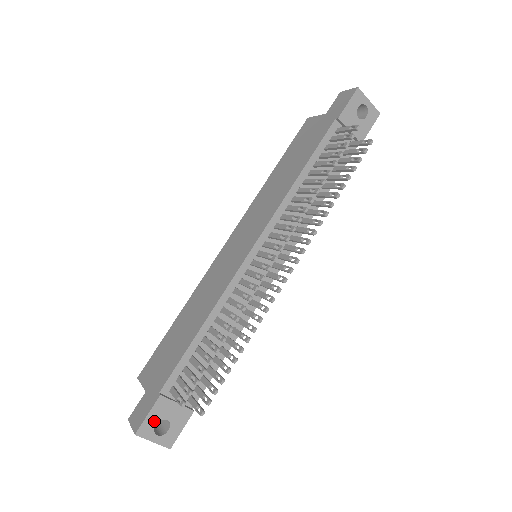
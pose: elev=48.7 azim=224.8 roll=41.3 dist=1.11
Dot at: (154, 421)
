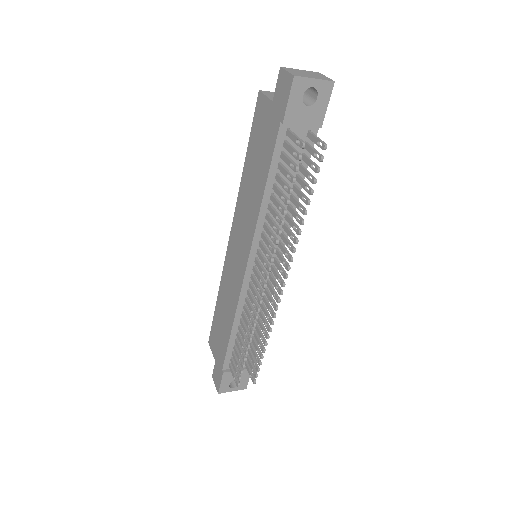
Dot at: (227, 384)
